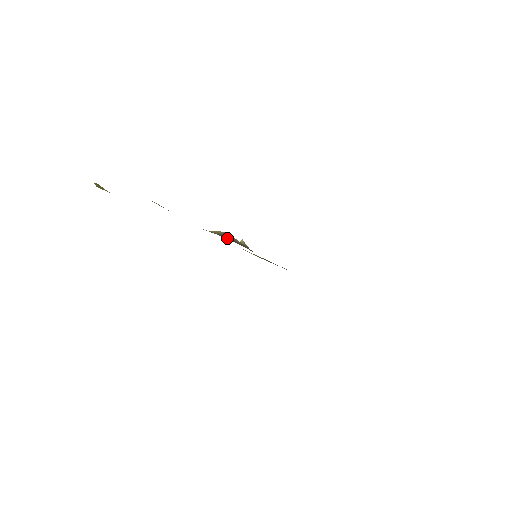
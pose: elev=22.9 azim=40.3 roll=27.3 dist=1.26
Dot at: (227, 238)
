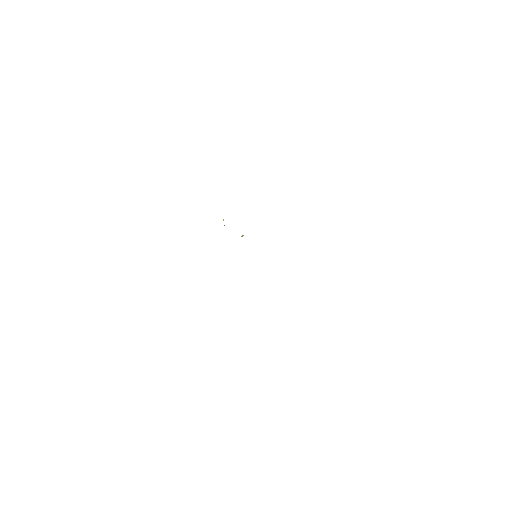
Dot at: occluded
